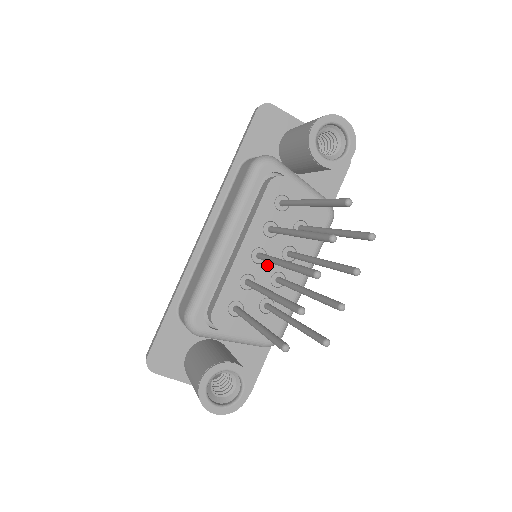
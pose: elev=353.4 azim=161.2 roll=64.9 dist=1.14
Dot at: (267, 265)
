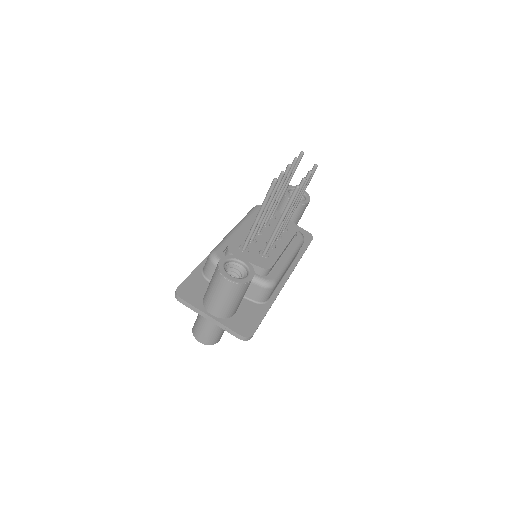
Dot at: (264, 237)
